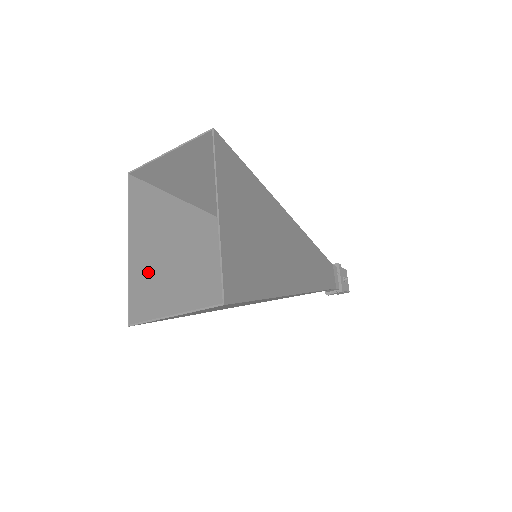
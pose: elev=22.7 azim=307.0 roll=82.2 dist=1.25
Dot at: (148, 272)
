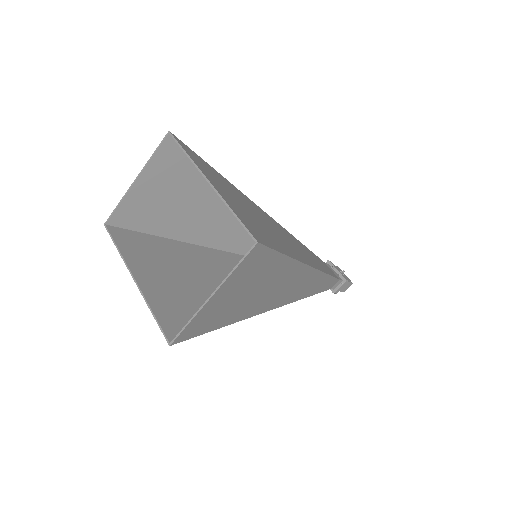
Dot at: (164, 297)
